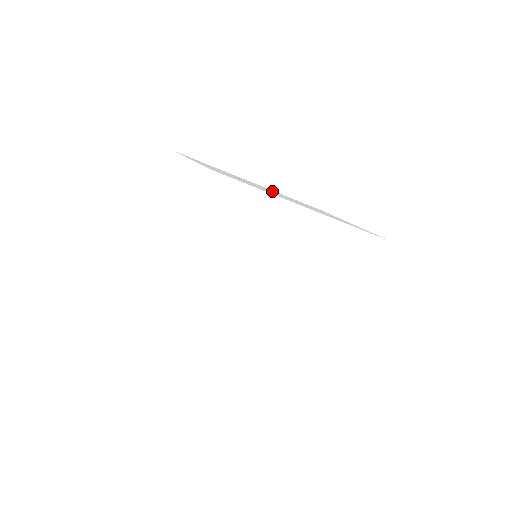
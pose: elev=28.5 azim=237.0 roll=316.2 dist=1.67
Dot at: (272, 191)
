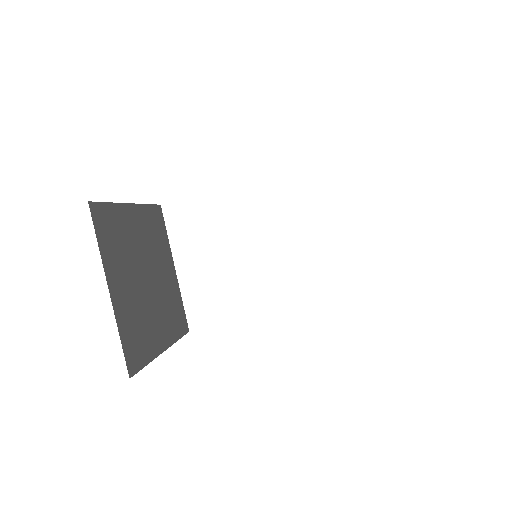
Dot at: occluded
